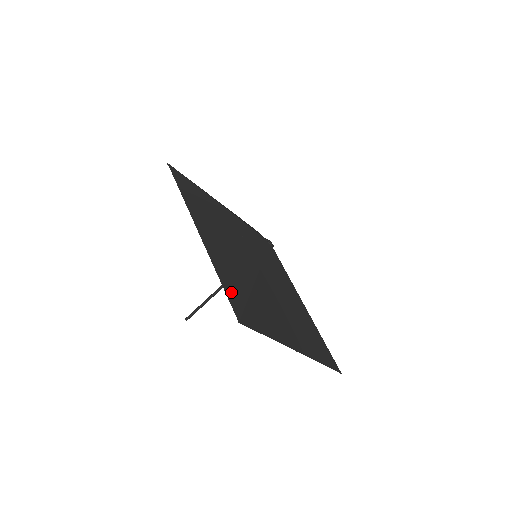
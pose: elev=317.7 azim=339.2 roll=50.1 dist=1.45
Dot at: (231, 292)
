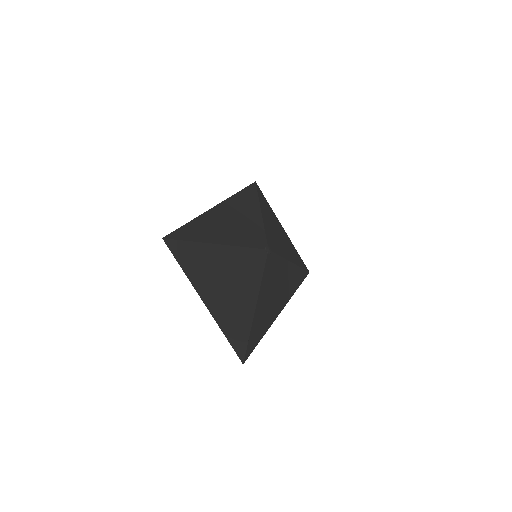
Dot at: (184, 231)
